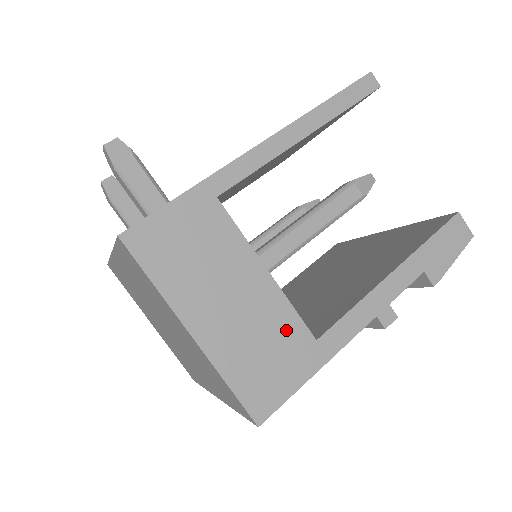
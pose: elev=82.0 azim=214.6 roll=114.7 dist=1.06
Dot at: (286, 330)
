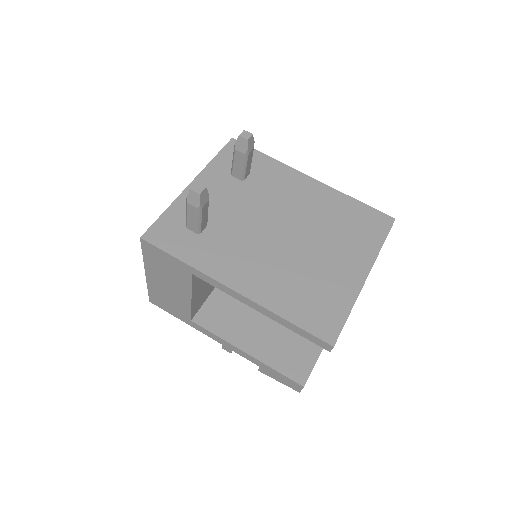
Dot at: (182, 309)
